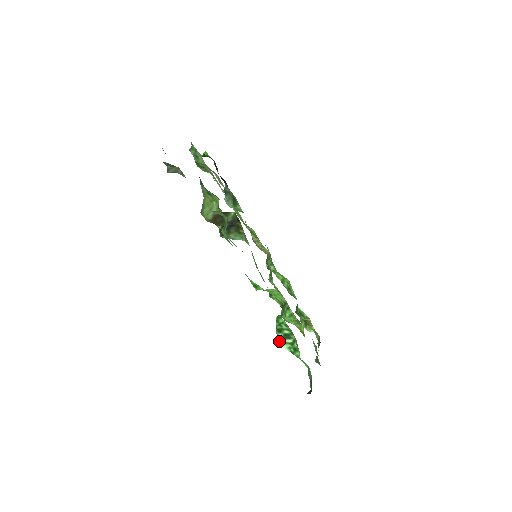
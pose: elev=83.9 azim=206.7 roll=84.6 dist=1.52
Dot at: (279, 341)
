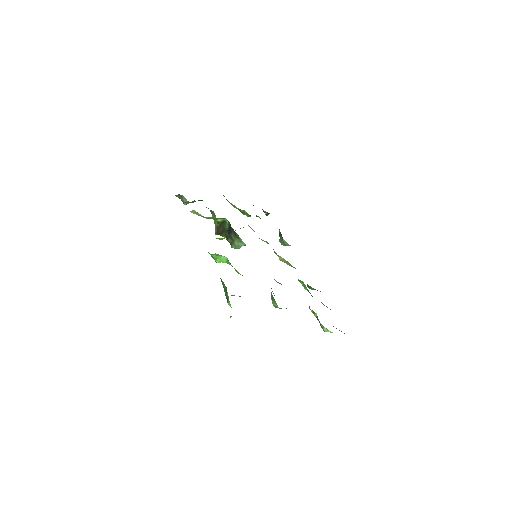
Dot at: (227, 301)
